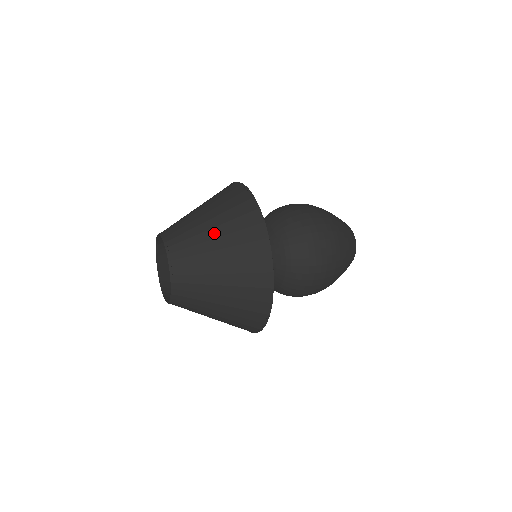
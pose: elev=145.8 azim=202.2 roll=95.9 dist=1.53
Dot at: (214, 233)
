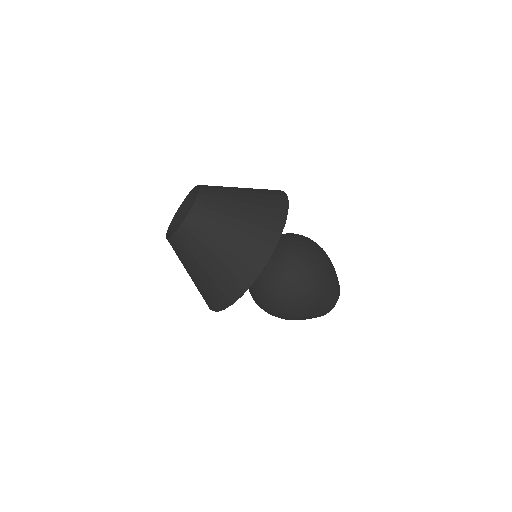
Dot at: occluded
